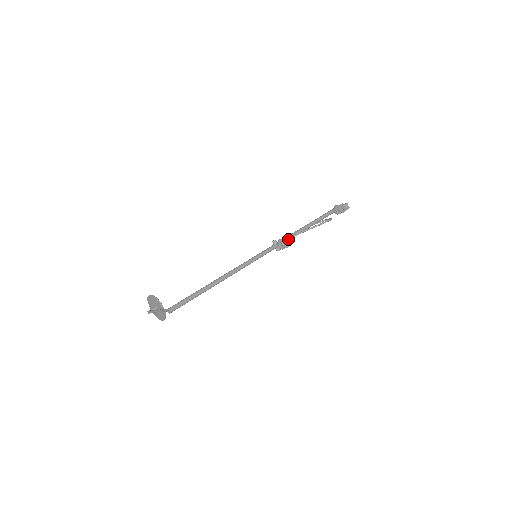
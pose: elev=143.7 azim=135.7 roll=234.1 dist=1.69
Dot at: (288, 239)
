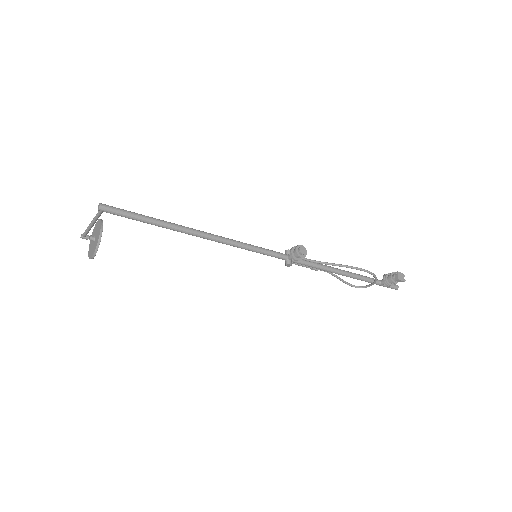
Dot at: (307, 259)
